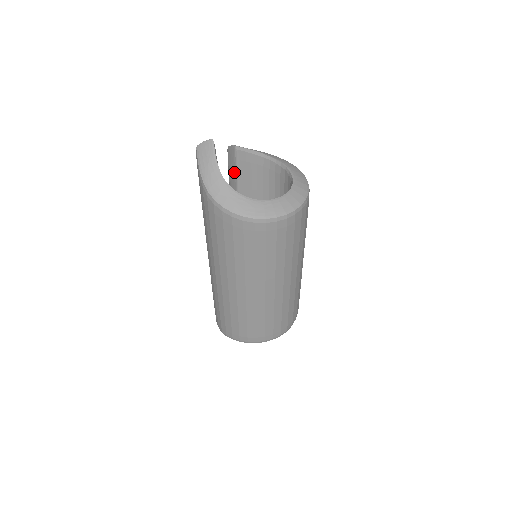
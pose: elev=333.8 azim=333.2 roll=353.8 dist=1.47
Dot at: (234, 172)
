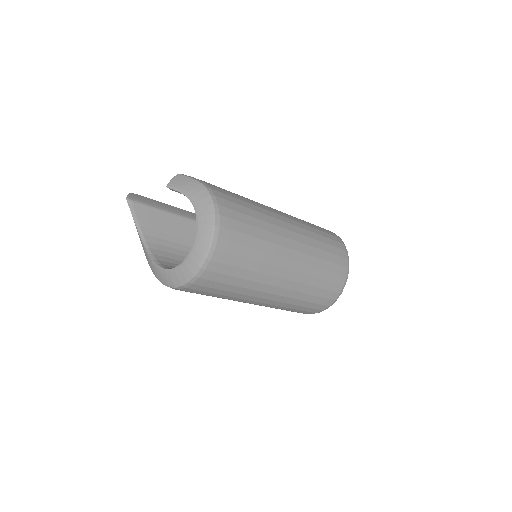
Dot at: occluded
